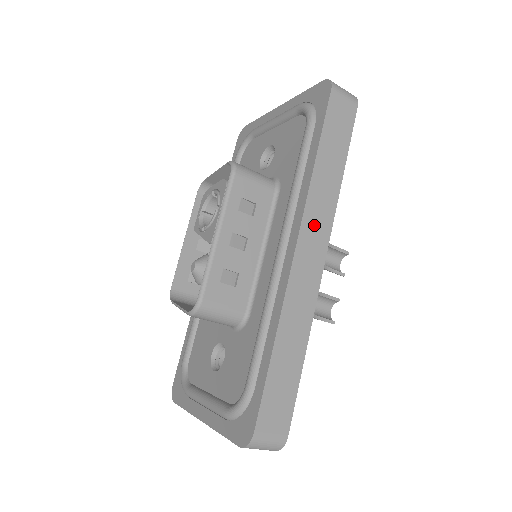
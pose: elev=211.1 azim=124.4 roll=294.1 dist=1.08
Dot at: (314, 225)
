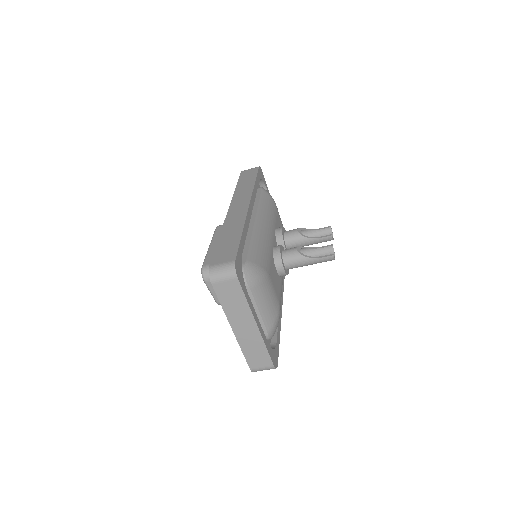
Dot at: (239, 200)
